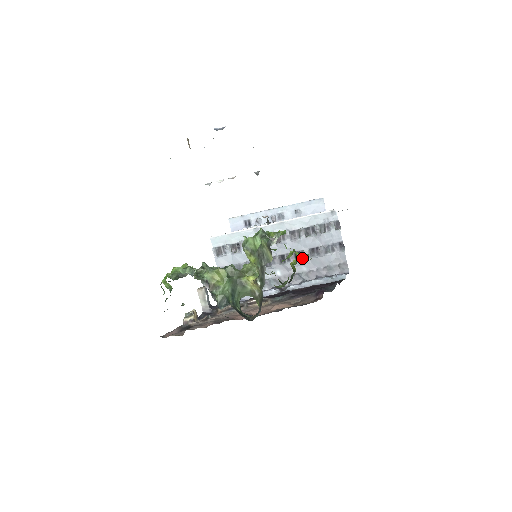
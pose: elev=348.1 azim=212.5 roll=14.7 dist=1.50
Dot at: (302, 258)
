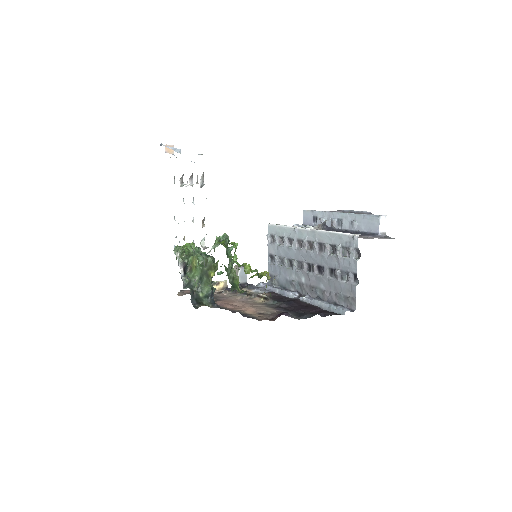
Dot at: (264, 274)
